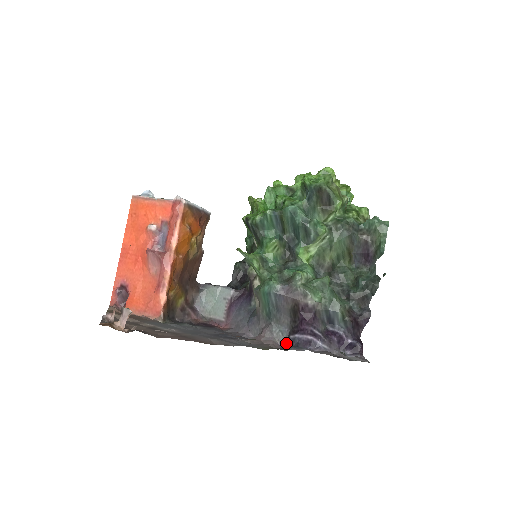
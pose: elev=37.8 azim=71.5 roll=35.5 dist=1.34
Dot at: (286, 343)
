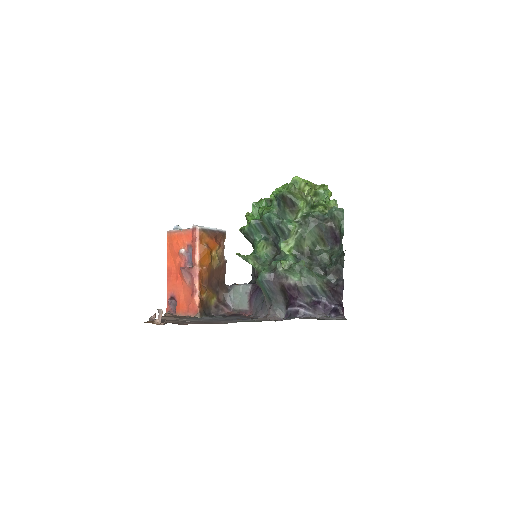
Dot at: occluded
